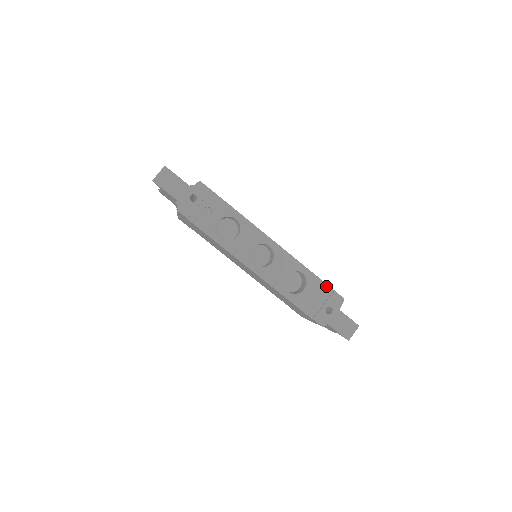
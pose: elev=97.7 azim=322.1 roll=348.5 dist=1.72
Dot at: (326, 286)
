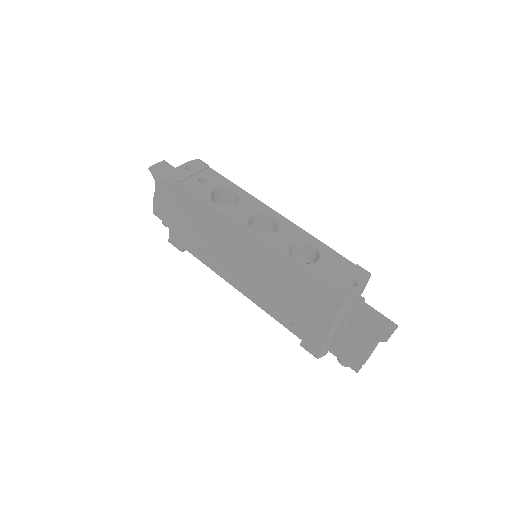
Dot at: (345, 260)
